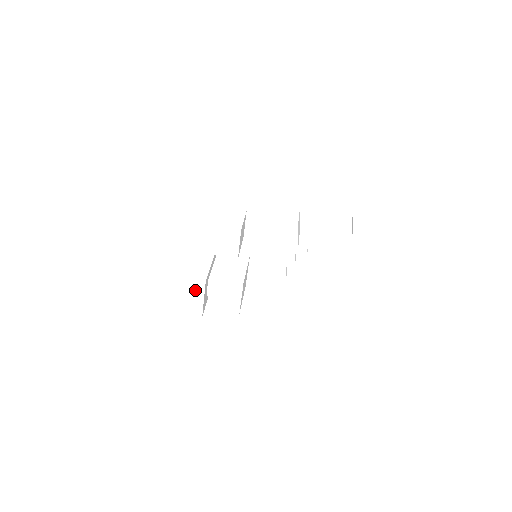
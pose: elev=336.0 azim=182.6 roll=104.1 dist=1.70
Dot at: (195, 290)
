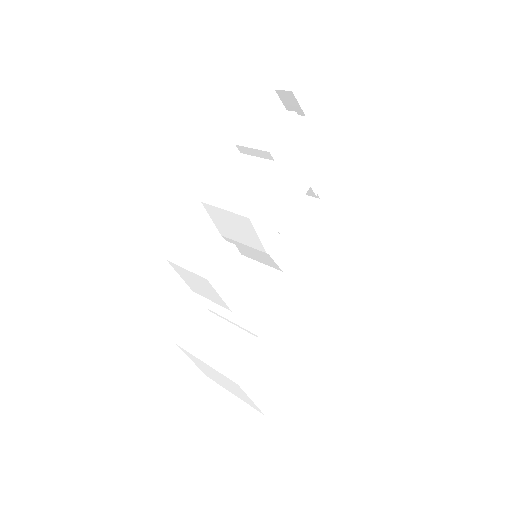
Dot at: (265, 367)
